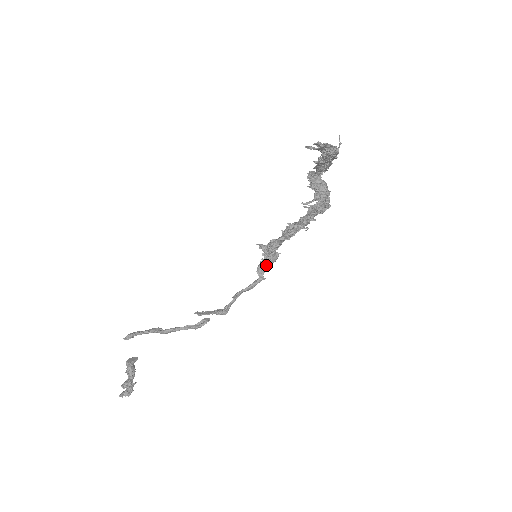
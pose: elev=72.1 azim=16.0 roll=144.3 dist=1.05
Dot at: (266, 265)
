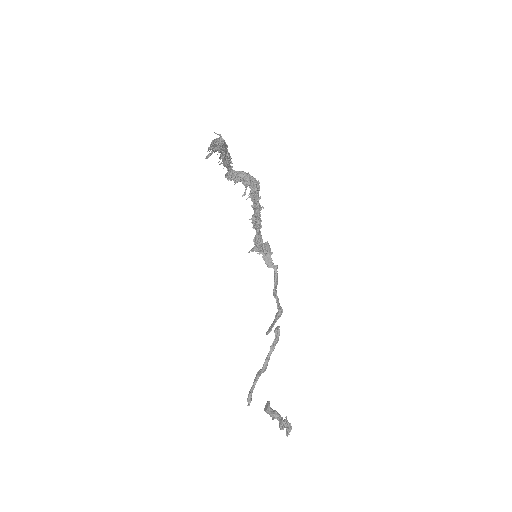
Dot at: (268, 257)
